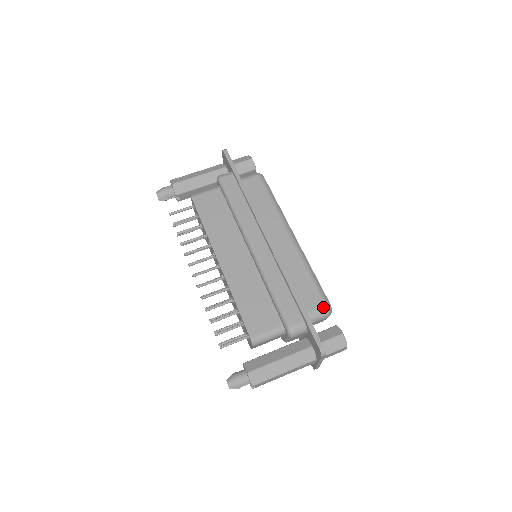
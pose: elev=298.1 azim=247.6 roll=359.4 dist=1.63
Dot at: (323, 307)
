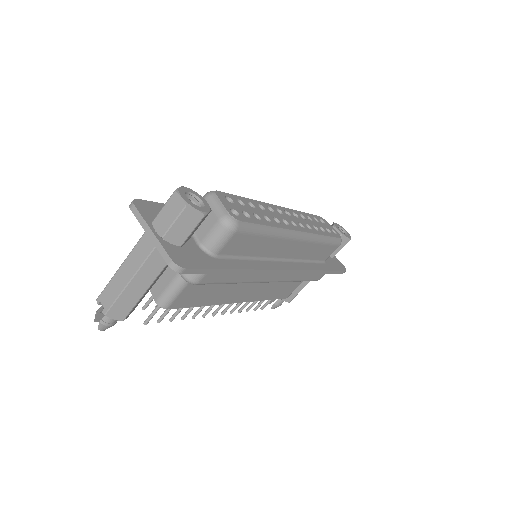
Dot at: occluded
